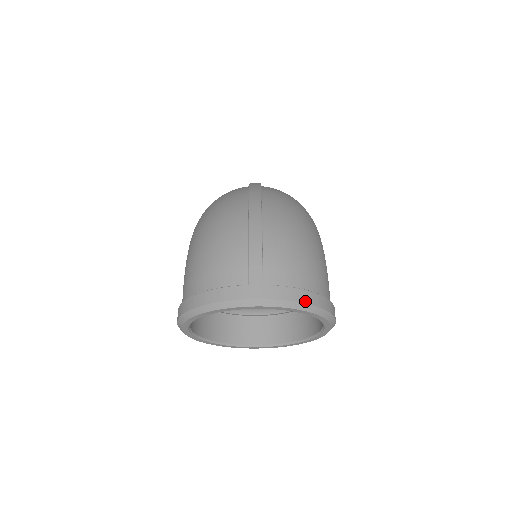
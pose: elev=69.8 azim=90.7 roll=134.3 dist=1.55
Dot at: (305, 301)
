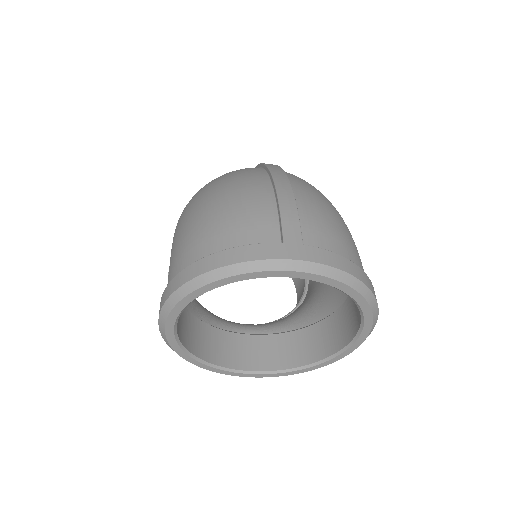
Dot at: (356, 275)
